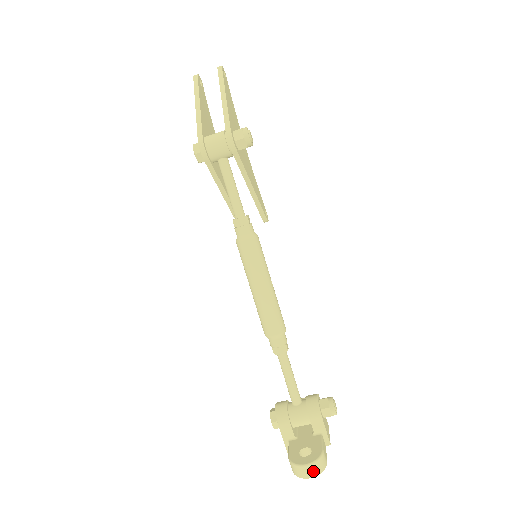
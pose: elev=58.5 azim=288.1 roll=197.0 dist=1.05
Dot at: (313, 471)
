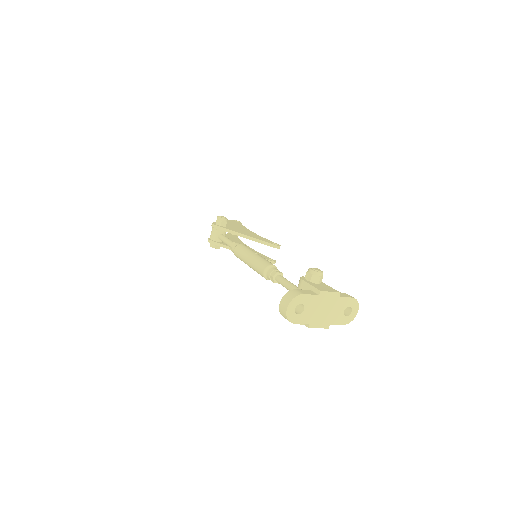
Dot at: (285, 302)
